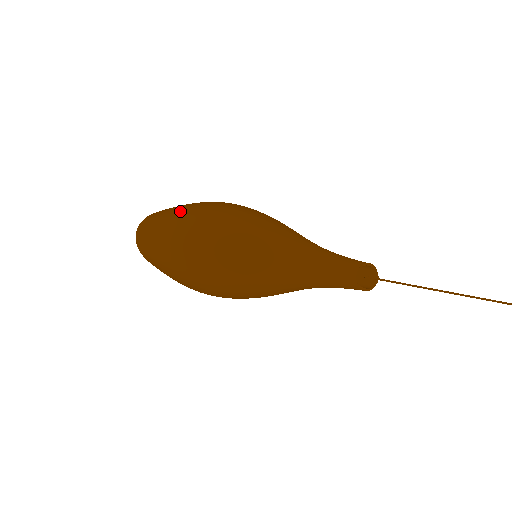
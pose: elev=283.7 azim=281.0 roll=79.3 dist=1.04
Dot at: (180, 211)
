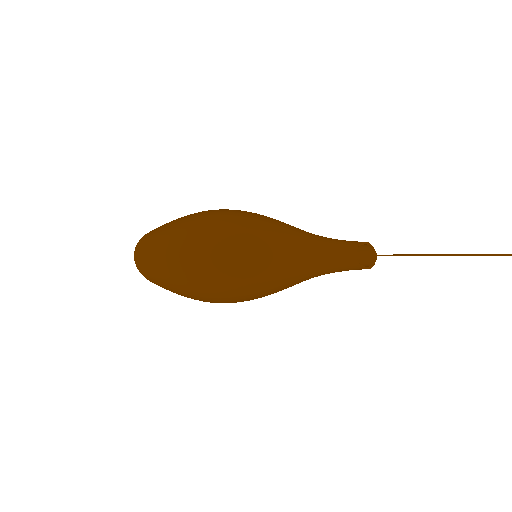
Dot at: (174, 226)
